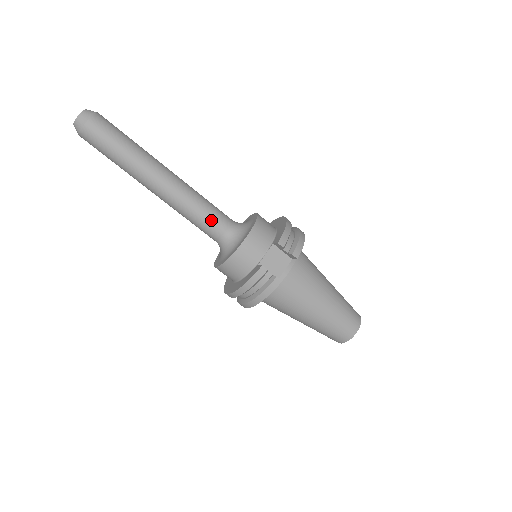
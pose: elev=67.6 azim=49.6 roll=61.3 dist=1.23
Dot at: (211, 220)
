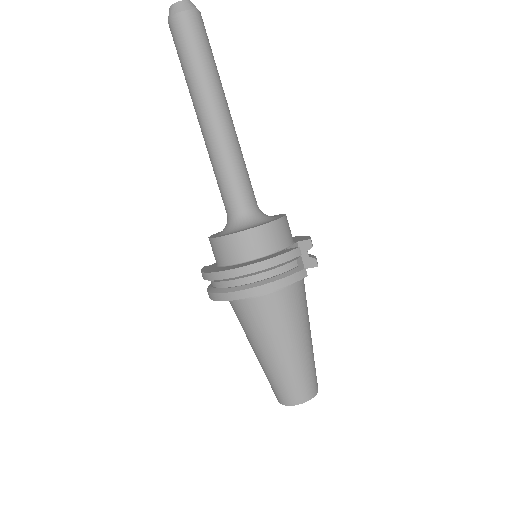
Dot at: (248, 184)
